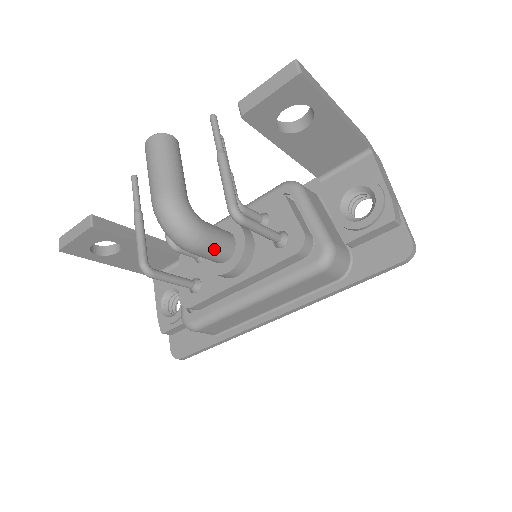
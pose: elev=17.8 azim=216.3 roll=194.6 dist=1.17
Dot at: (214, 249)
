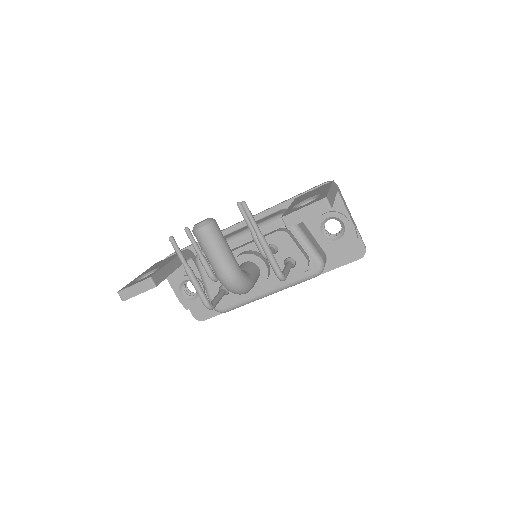
Dot at: occluded
